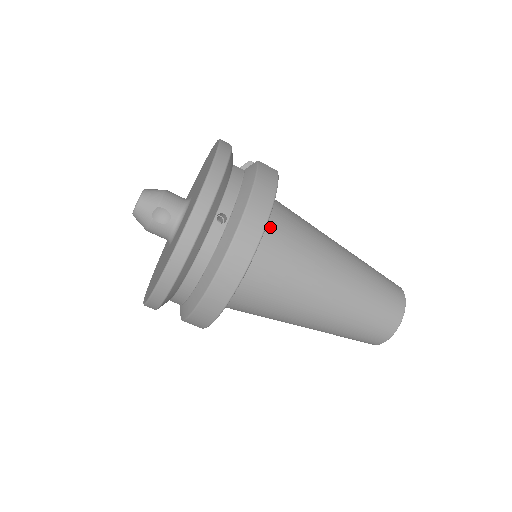
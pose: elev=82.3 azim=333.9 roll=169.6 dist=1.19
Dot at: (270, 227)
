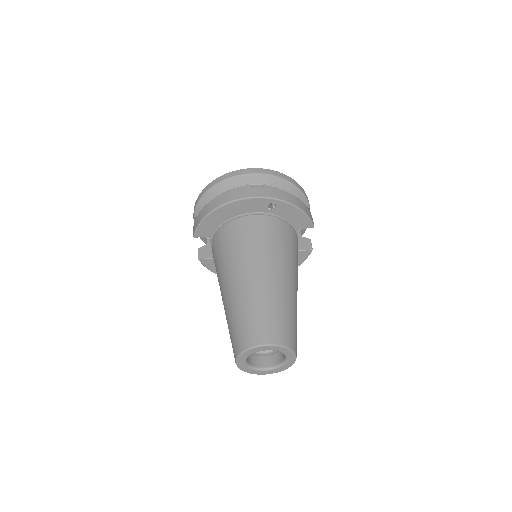
Dot at: (280, 222)
